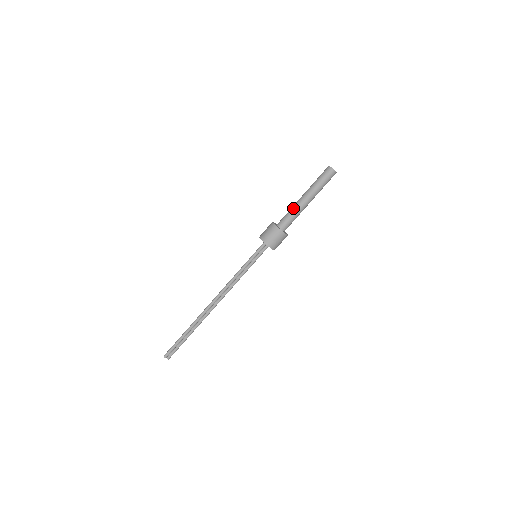
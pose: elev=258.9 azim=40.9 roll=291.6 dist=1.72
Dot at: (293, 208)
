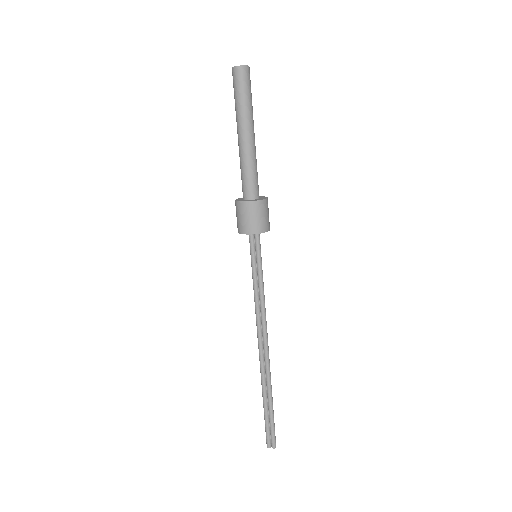
Dot at: occluded
